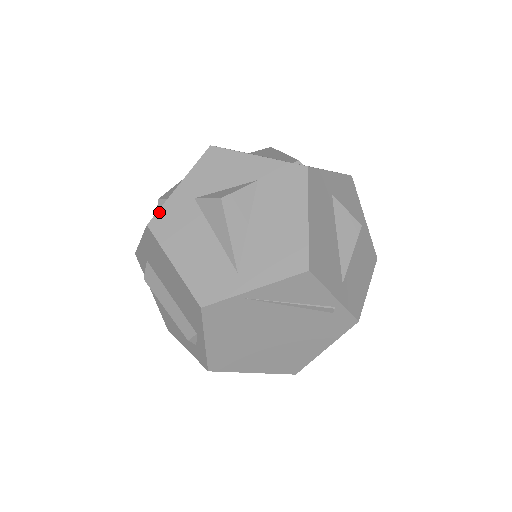
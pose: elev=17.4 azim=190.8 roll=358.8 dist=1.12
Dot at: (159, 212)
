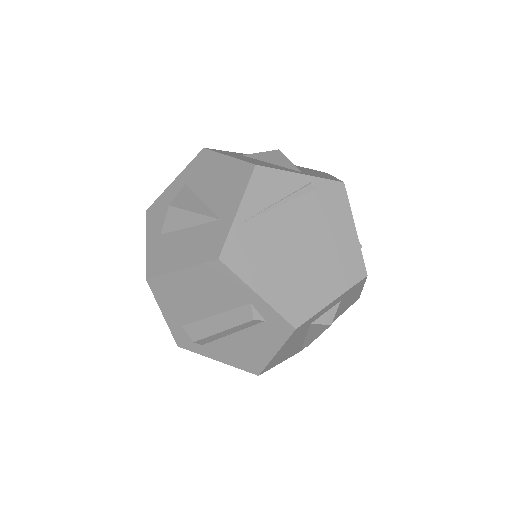
Dot at: (147, 266)
